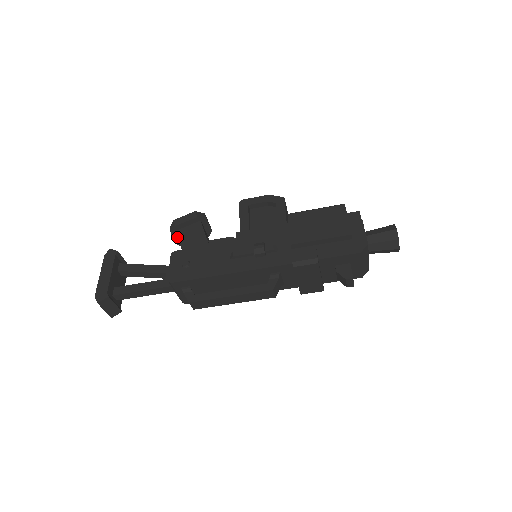
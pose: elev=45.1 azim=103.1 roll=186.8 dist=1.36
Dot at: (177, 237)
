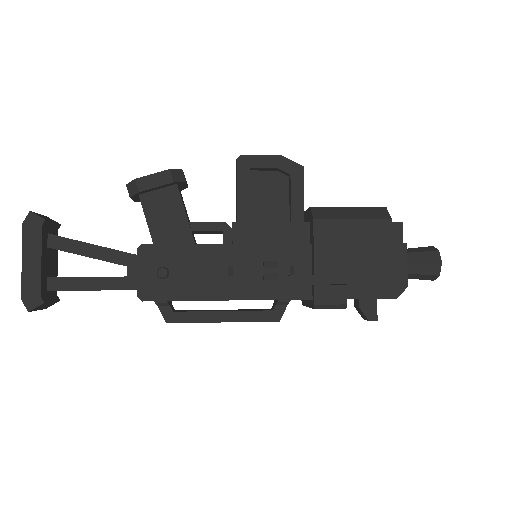
Dot at: (137, 198)
